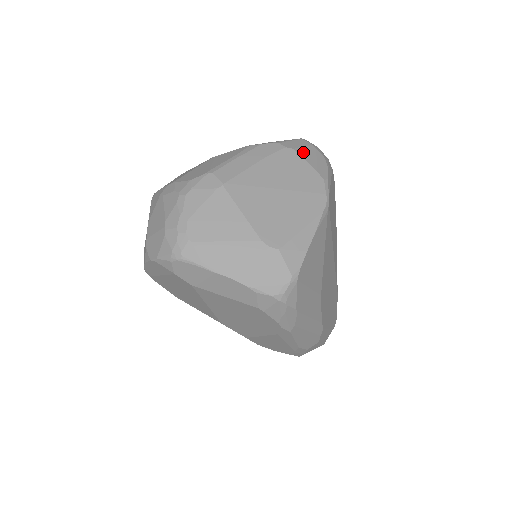
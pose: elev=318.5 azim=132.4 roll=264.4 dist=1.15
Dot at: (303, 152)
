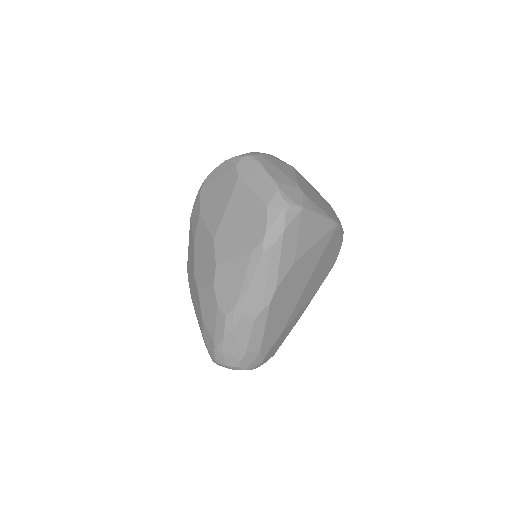
Dot at: occluded
